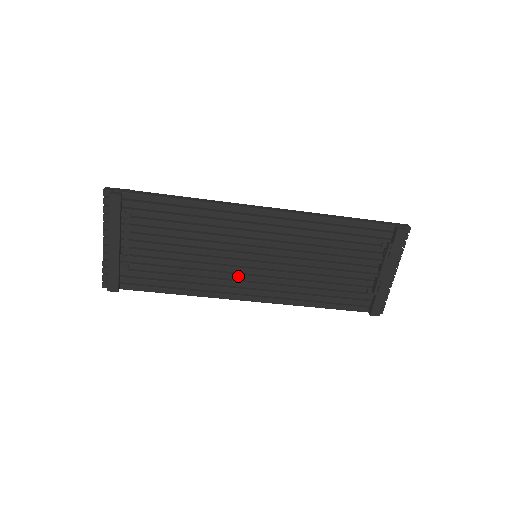
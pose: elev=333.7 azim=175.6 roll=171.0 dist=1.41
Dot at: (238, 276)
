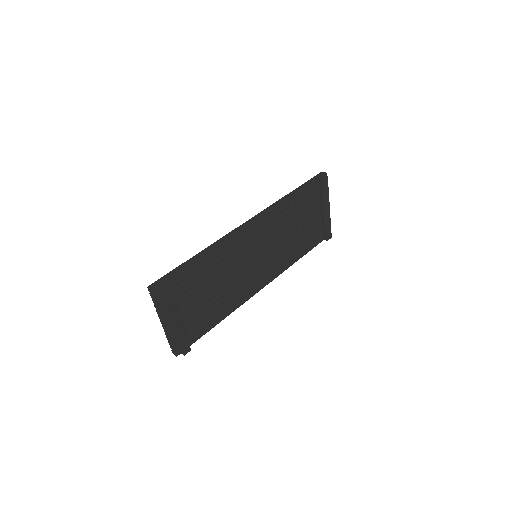
Dot at: (252, 277)
